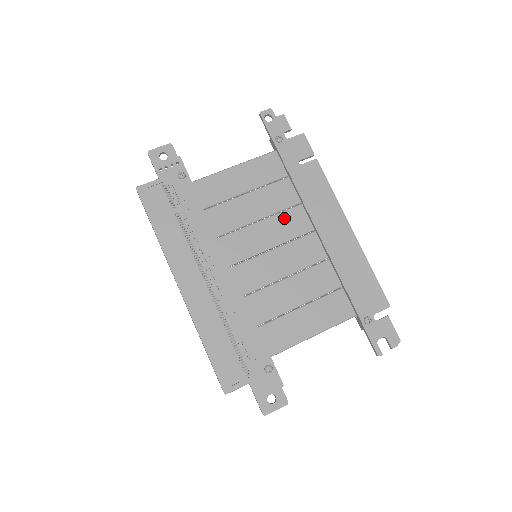
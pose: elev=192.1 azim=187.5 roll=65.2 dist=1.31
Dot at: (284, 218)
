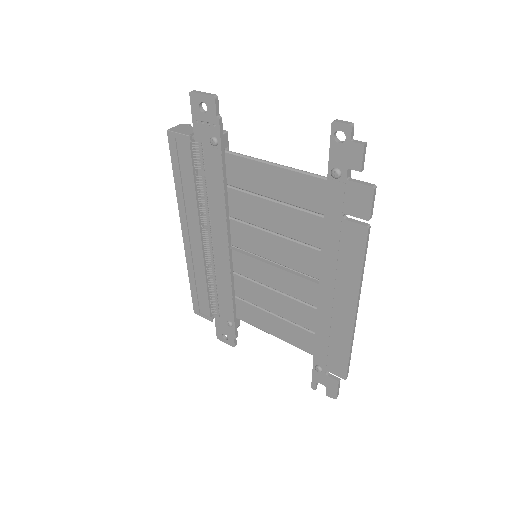
Dot at: (297, 249)
